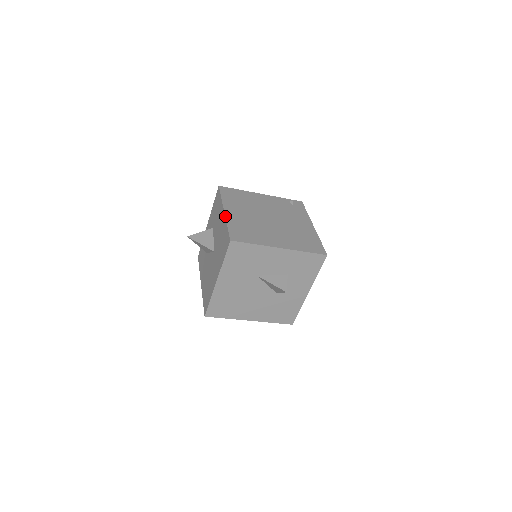
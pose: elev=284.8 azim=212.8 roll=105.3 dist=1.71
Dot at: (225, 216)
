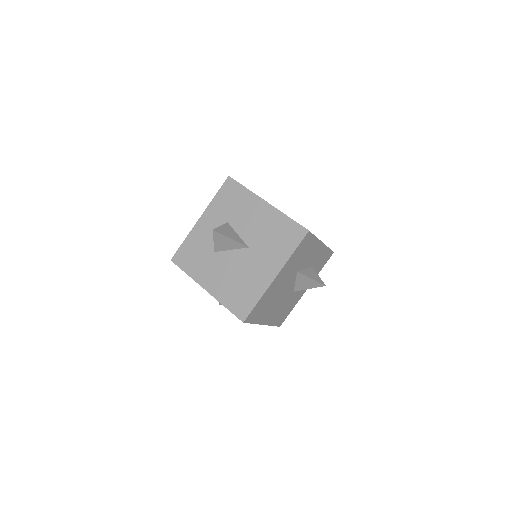
Dot at: occluded
